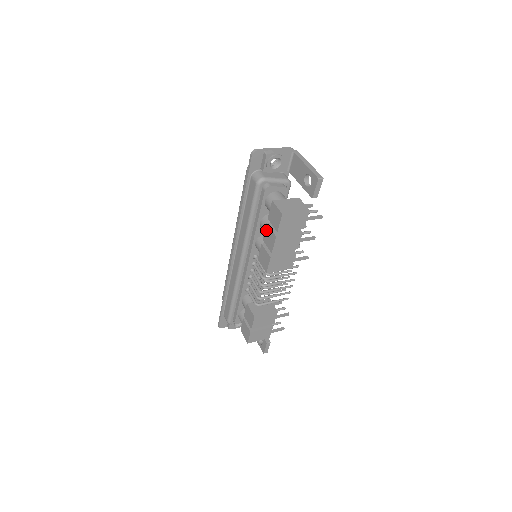
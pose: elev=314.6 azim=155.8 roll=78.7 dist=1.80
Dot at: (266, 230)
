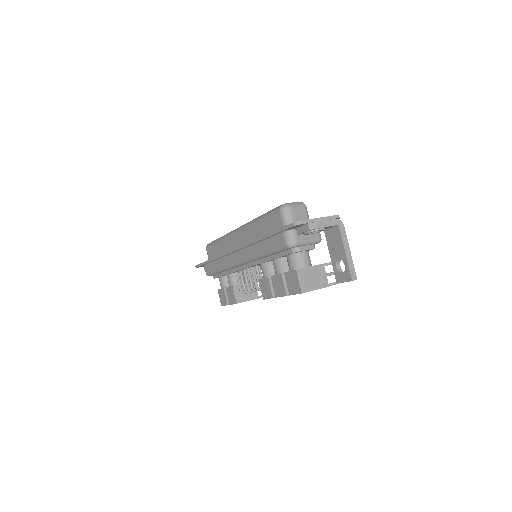
Dot at: (278, 277)
